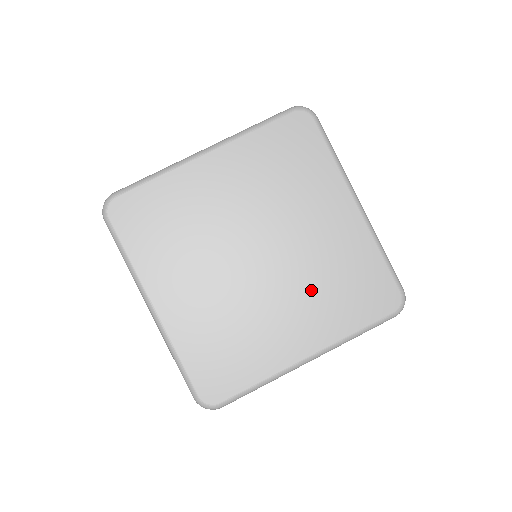
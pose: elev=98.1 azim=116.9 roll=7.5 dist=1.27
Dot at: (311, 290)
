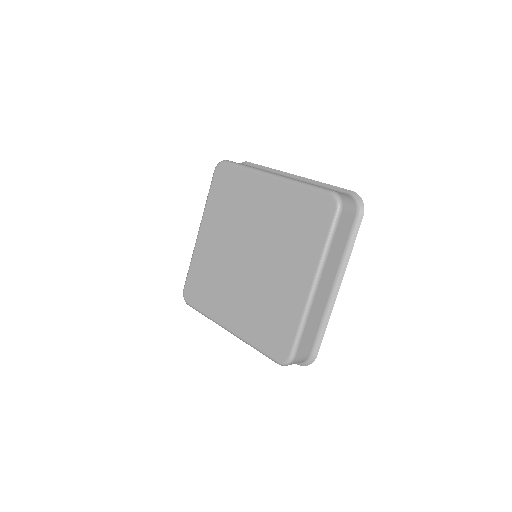
Dot at: (284, 246)
